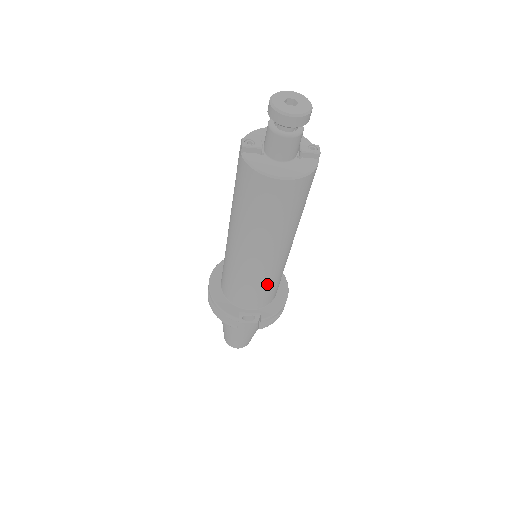
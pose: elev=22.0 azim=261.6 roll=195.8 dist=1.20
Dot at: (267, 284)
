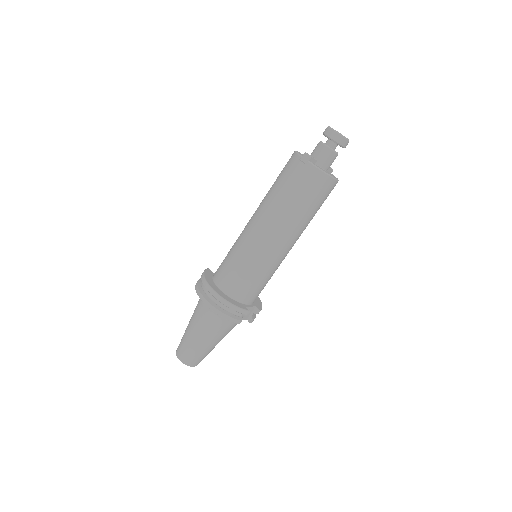
Dot at: (272, 275)
